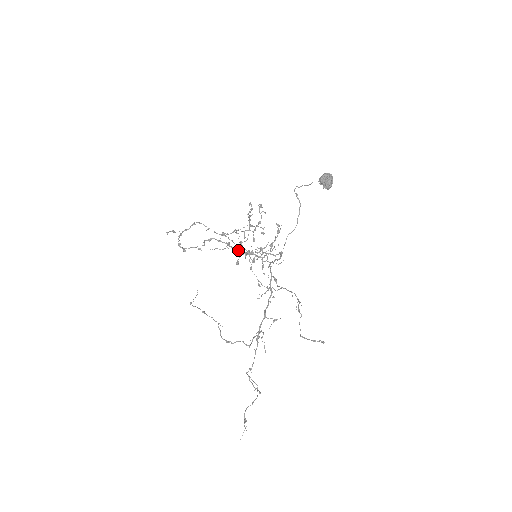
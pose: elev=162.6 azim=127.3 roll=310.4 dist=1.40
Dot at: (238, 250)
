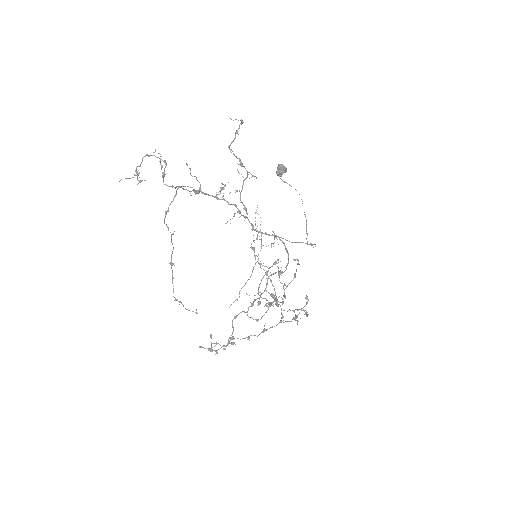
Dot at: (259, 297)
